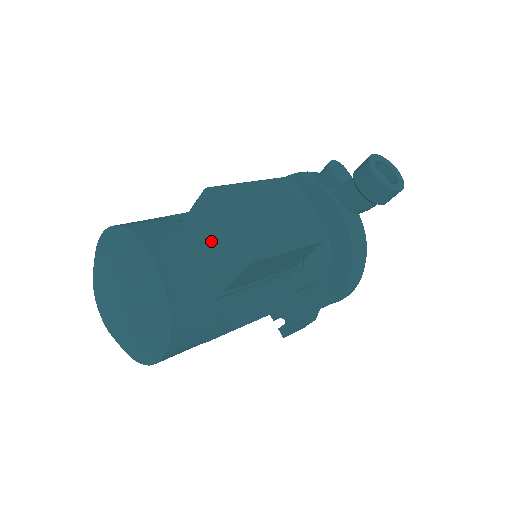
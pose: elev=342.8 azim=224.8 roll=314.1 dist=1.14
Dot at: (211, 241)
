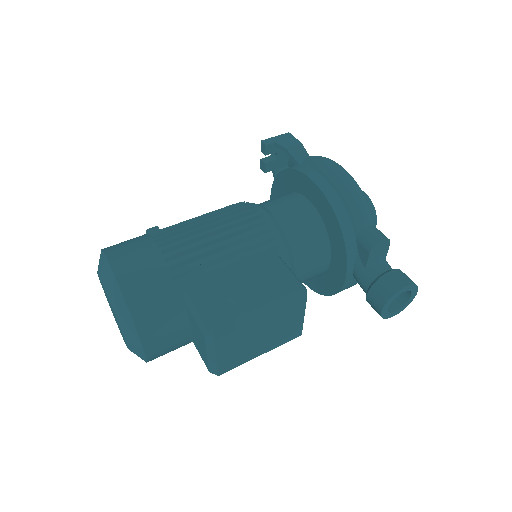
Dot at: (198, 340)
